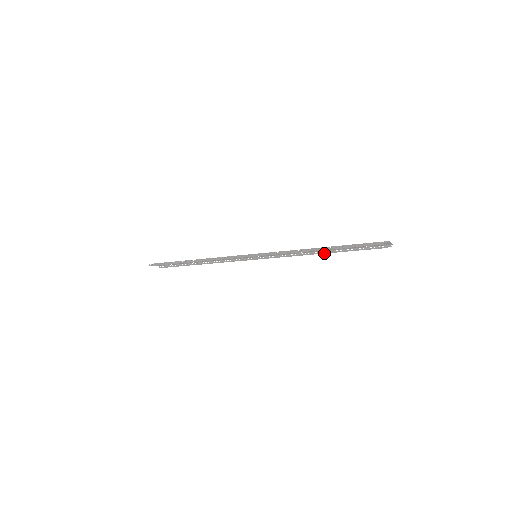
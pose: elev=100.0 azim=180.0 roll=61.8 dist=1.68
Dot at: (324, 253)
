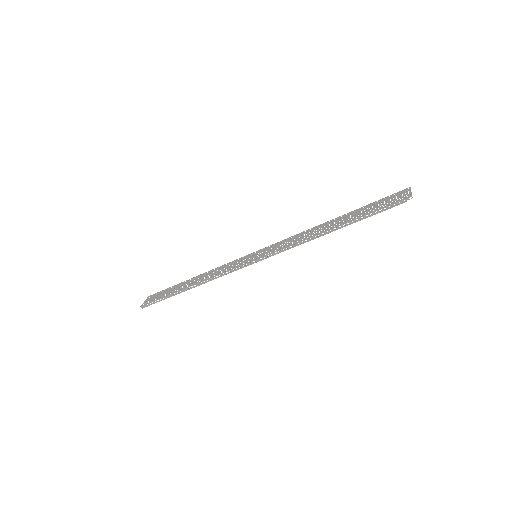
Dot at: occluded
